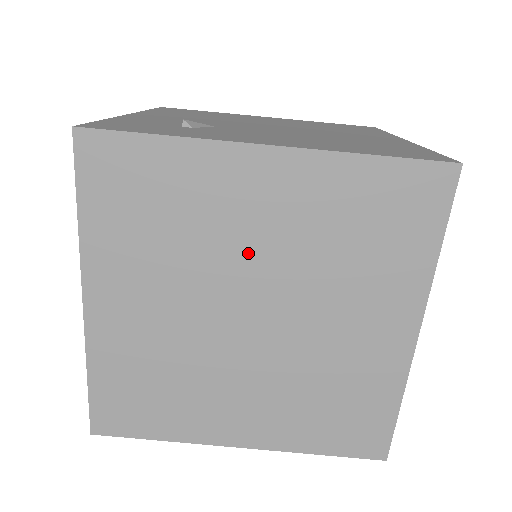
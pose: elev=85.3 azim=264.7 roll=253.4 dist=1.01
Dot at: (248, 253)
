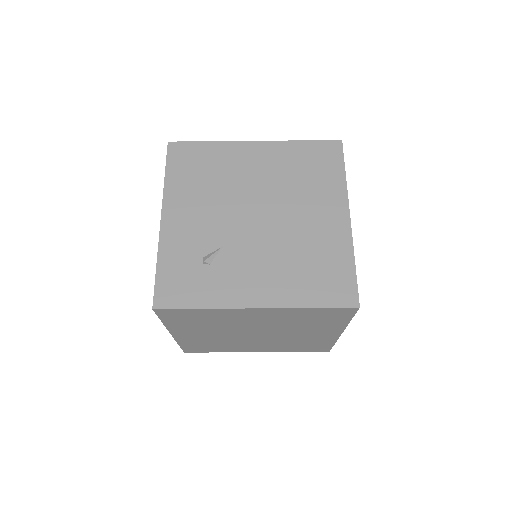
Dot at: (251, 325)
